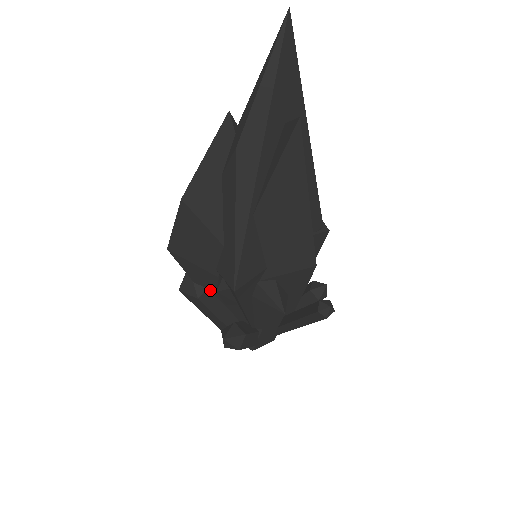
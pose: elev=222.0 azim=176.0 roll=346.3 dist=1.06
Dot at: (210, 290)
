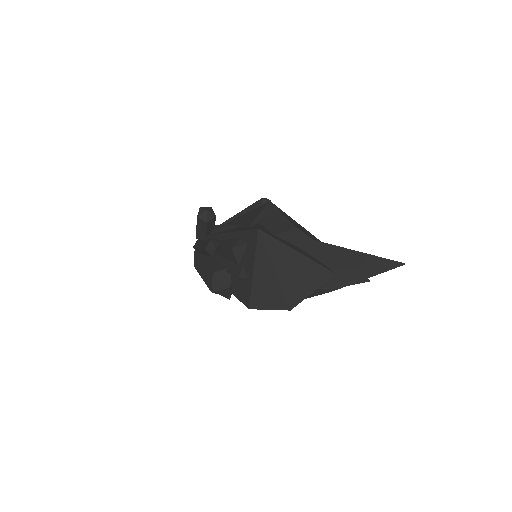
Dot at: occluded
